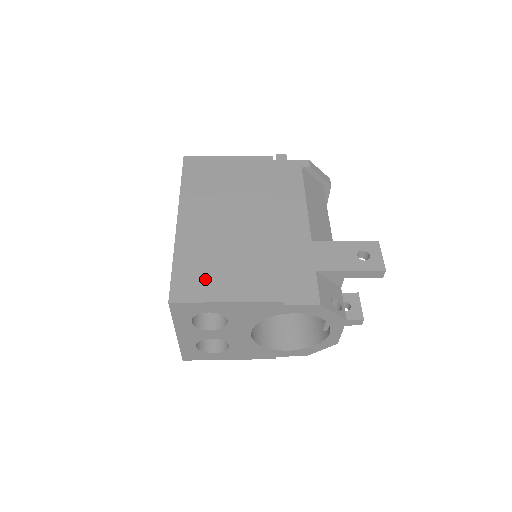
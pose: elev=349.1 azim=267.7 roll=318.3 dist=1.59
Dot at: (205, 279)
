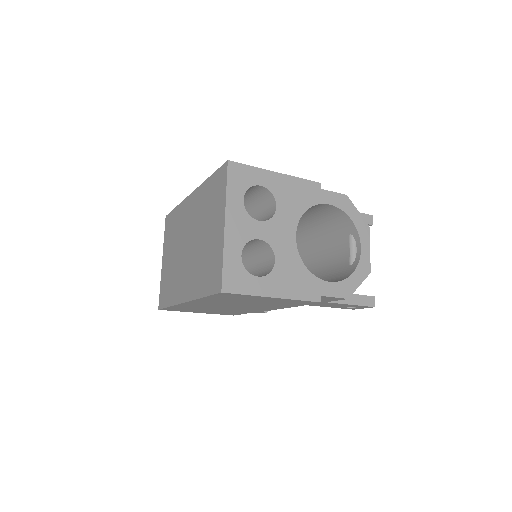
Dot at: occluded
